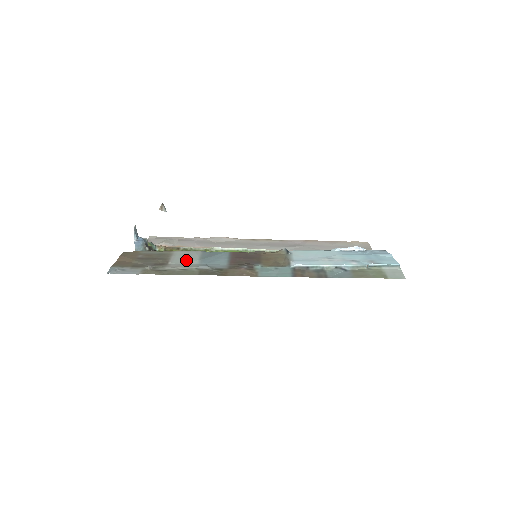
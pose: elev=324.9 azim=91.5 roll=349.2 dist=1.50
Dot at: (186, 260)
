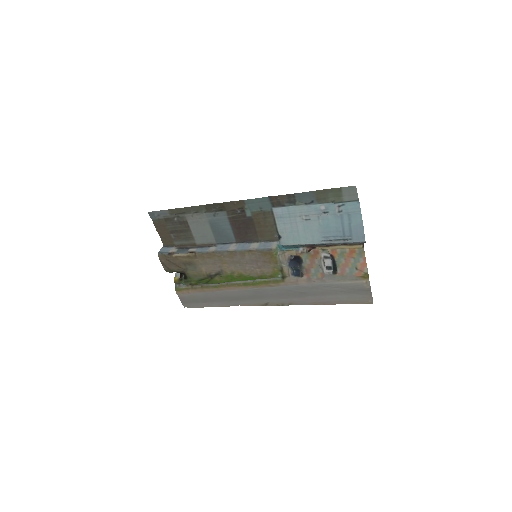
Dot at: (201, 228)
